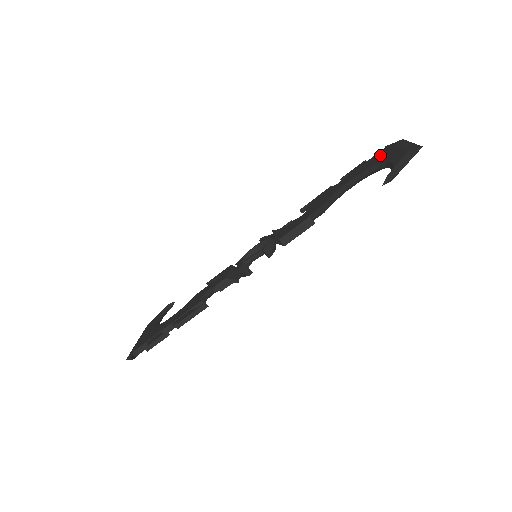
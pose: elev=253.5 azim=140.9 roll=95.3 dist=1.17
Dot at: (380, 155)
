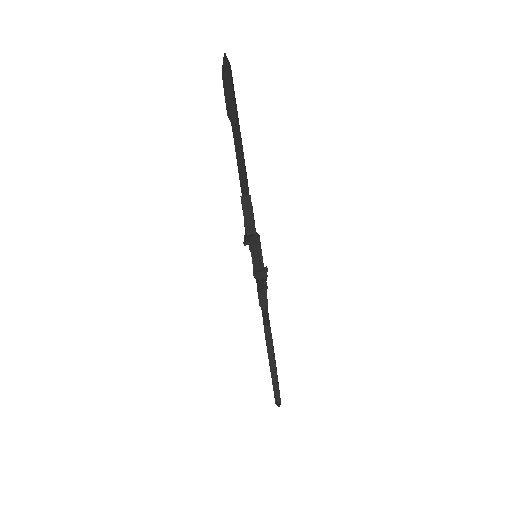
Dot at: occluded
